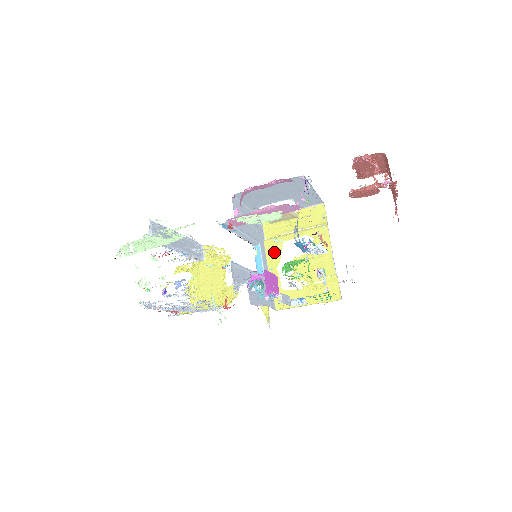
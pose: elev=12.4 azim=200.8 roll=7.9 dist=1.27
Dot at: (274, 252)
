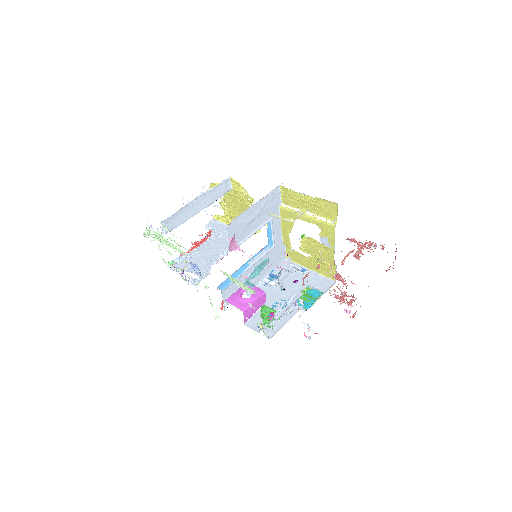
Dot at: (287, 221)
